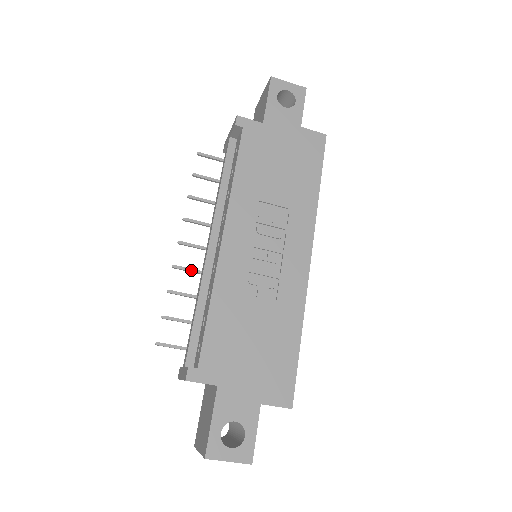
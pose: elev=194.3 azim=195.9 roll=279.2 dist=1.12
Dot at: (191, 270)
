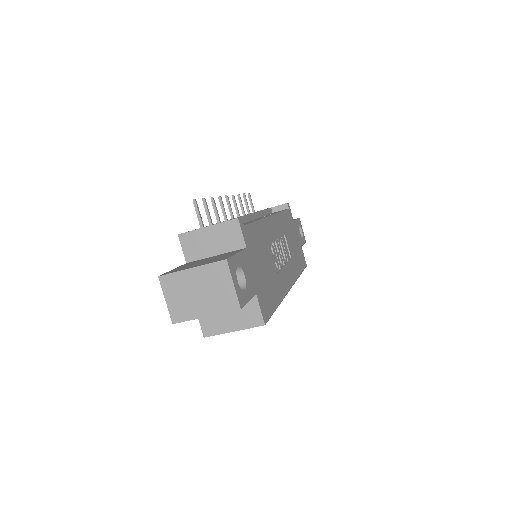
Dot at: (225, 212)
